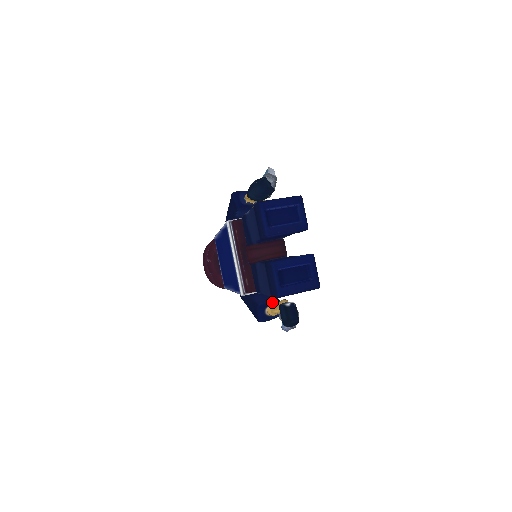
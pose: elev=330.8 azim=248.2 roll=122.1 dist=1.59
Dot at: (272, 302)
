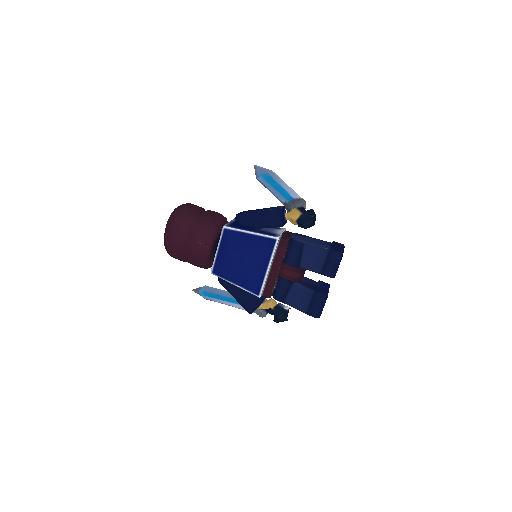
Dot at: (264, 300)
